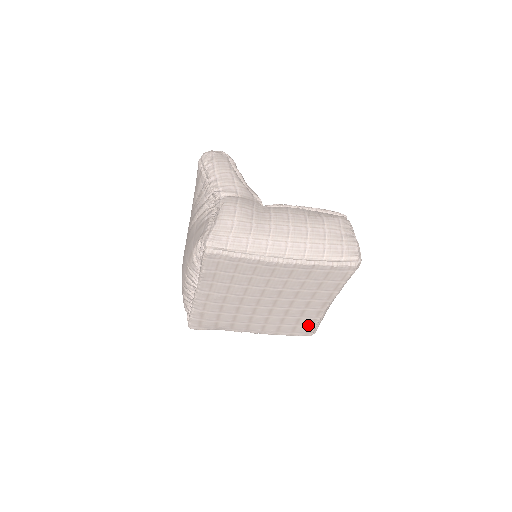
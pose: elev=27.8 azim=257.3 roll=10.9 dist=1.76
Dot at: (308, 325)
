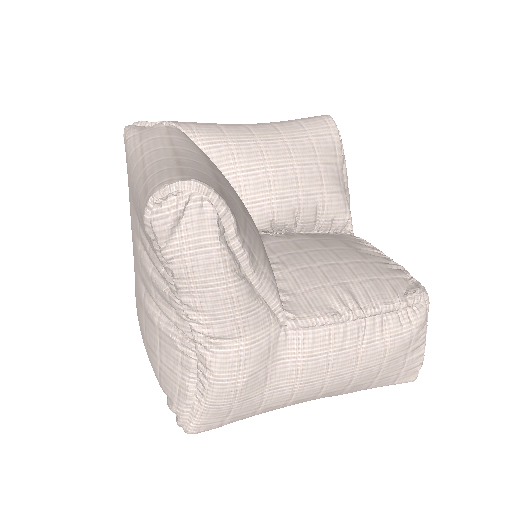
Dot at: occluded
